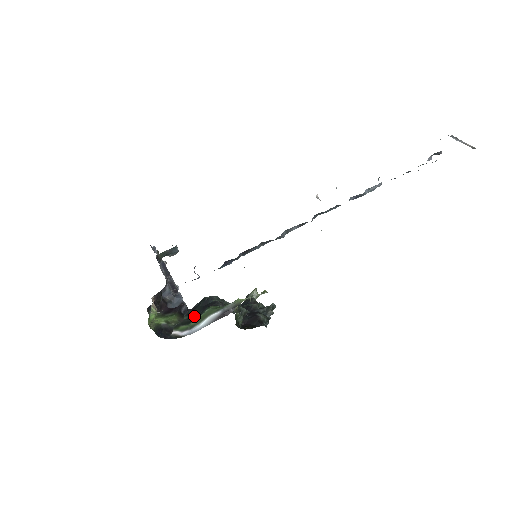
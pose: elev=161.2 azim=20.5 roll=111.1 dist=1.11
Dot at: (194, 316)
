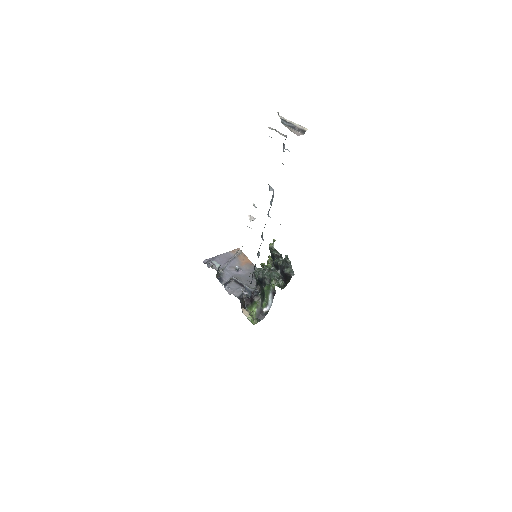
Dot at: (262, 291)
